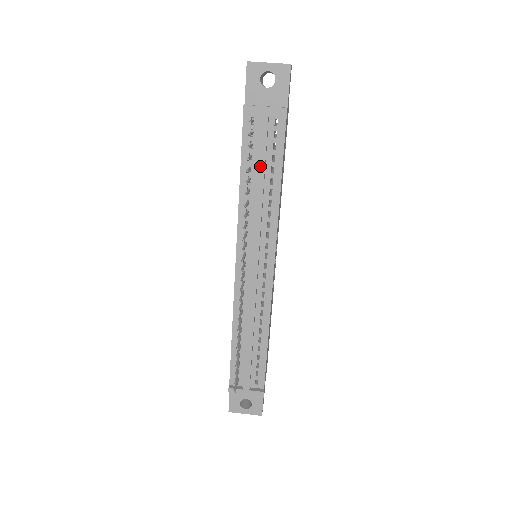
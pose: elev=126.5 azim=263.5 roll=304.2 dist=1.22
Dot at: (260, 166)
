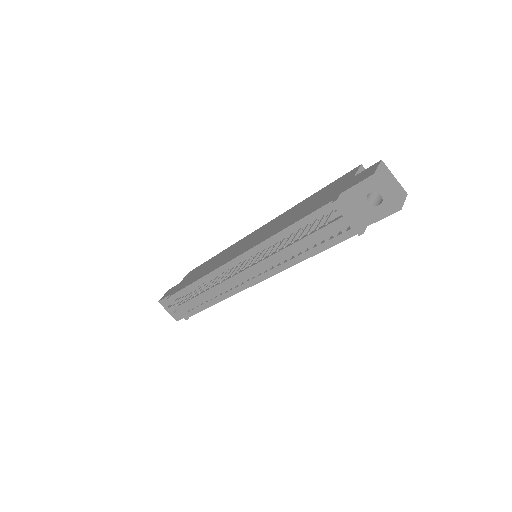
Dot at: (307, 239)
